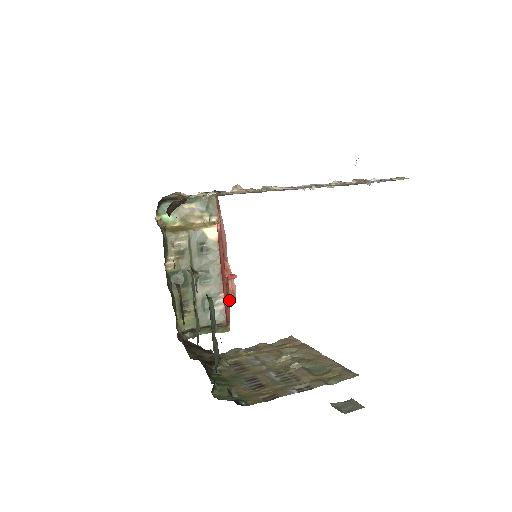
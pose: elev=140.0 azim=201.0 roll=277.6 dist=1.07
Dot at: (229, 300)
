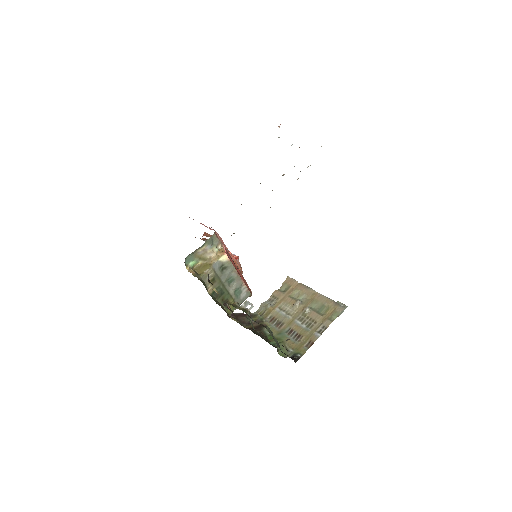
Dot at: occluded
